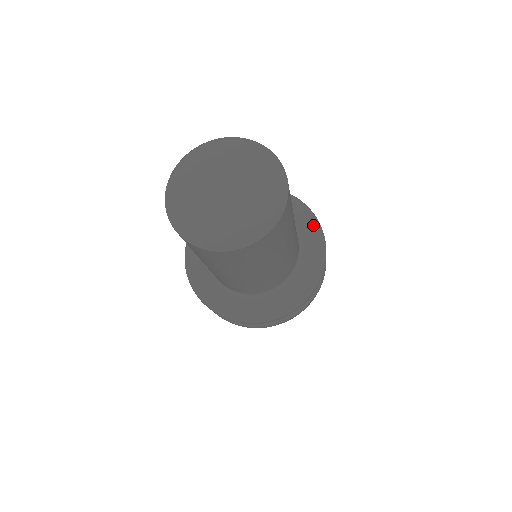
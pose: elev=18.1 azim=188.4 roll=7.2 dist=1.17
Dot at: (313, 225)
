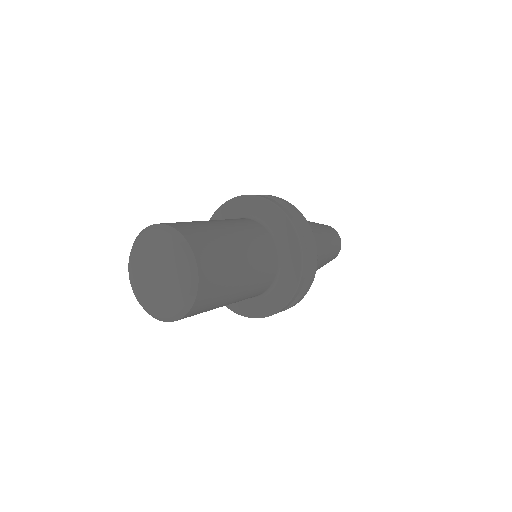
Dot at: (275, 212)
